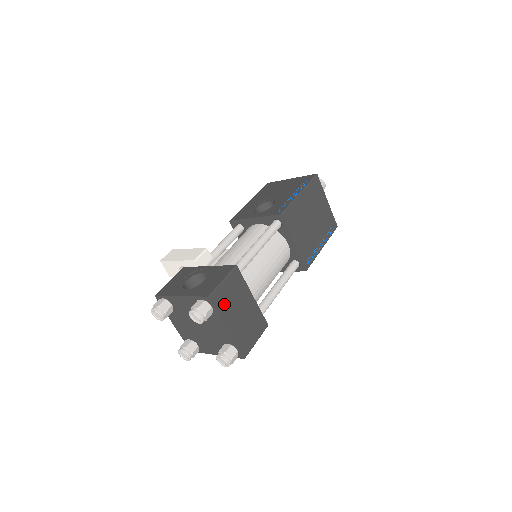
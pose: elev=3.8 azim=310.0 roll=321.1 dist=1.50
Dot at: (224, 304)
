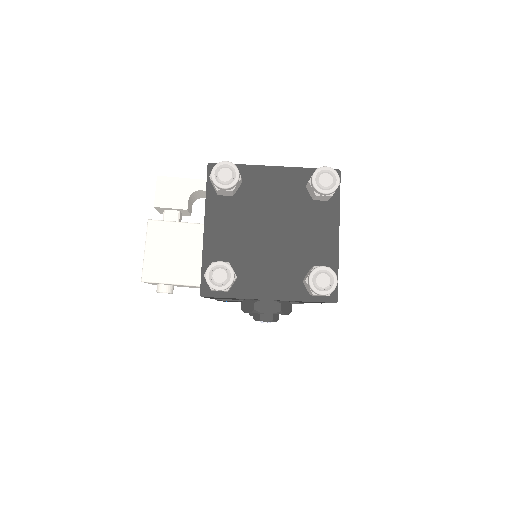
Dot at: occluded
